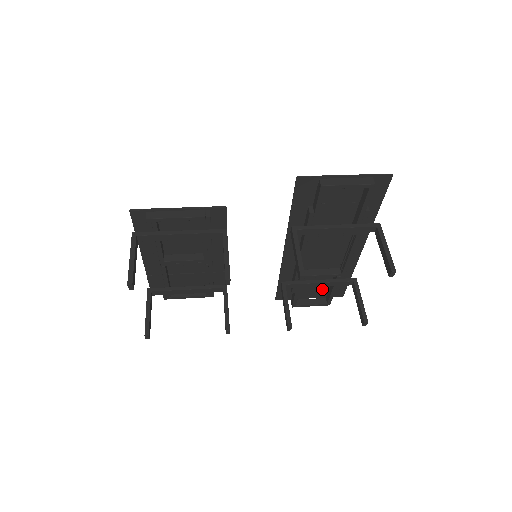
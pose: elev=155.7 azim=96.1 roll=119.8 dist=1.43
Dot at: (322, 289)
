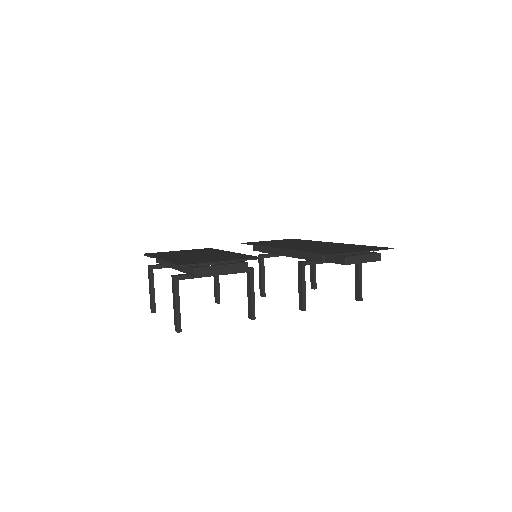
Dot at: occluded
